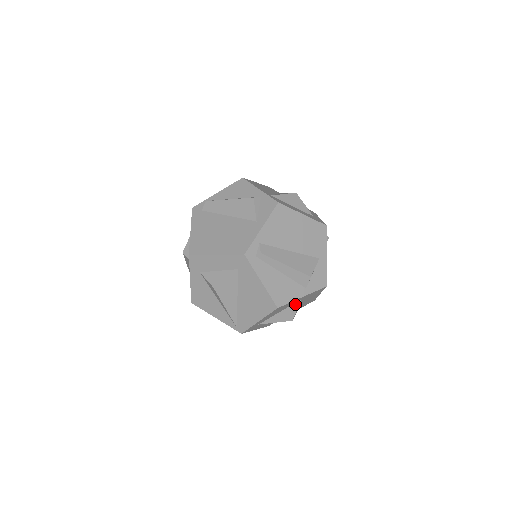
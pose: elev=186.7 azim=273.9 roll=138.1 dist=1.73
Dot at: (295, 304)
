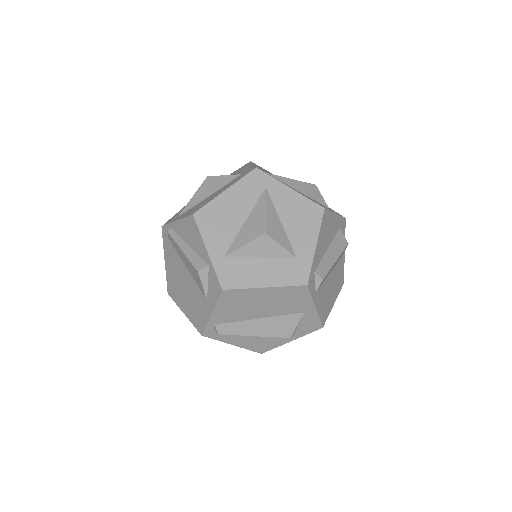
Dot at: occluded
